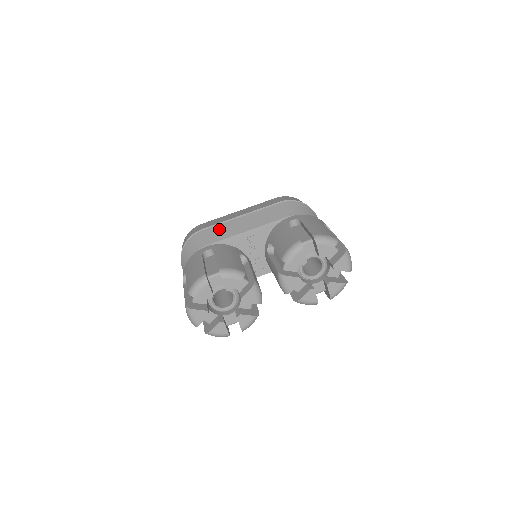
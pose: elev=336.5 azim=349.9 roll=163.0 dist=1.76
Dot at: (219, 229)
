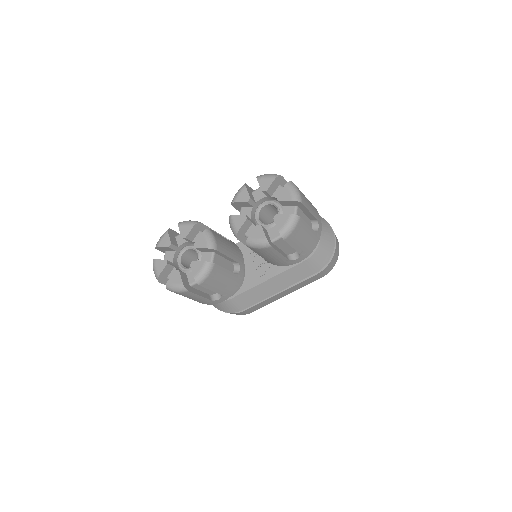
Dot at: occluded
